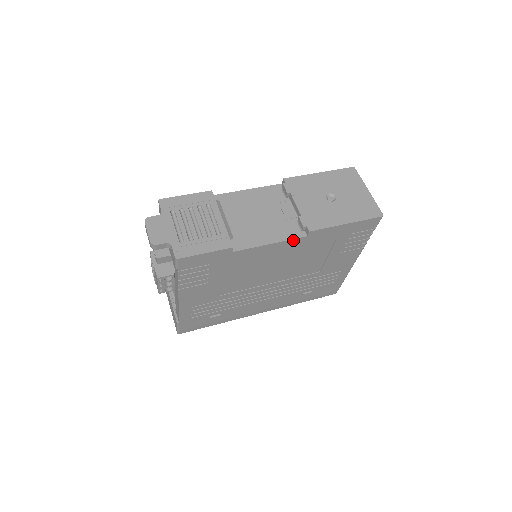
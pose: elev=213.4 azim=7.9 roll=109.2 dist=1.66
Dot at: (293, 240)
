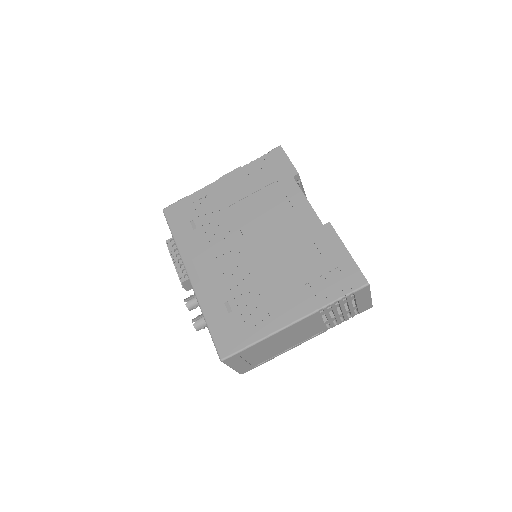
Dot at: (315, 216)
